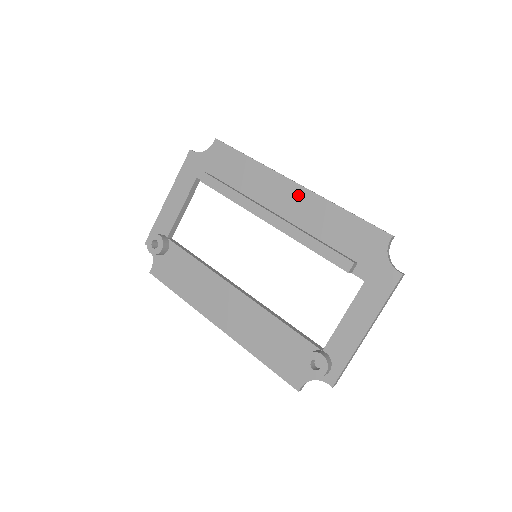
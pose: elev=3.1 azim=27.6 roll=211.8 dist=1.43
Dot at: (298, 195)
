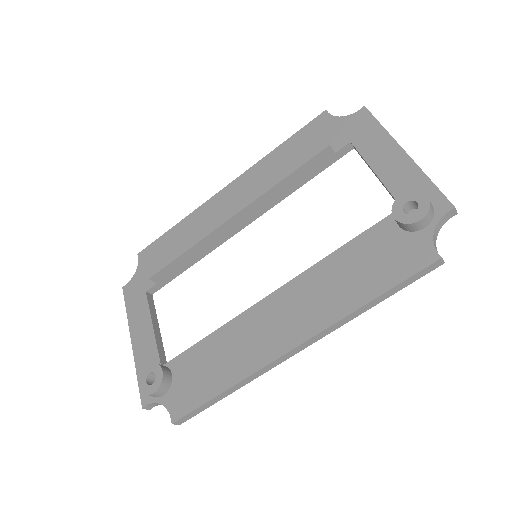
Dot at: (237, 187)
